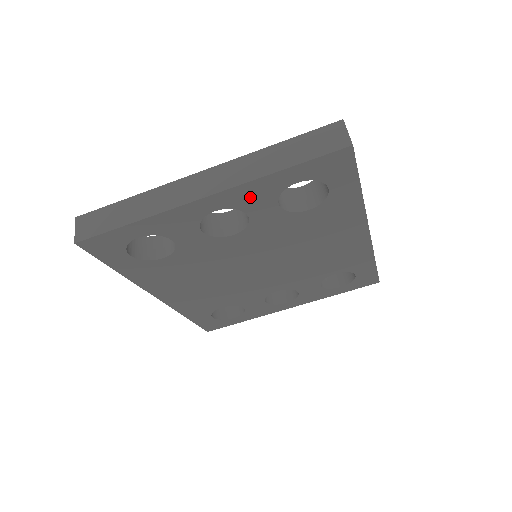
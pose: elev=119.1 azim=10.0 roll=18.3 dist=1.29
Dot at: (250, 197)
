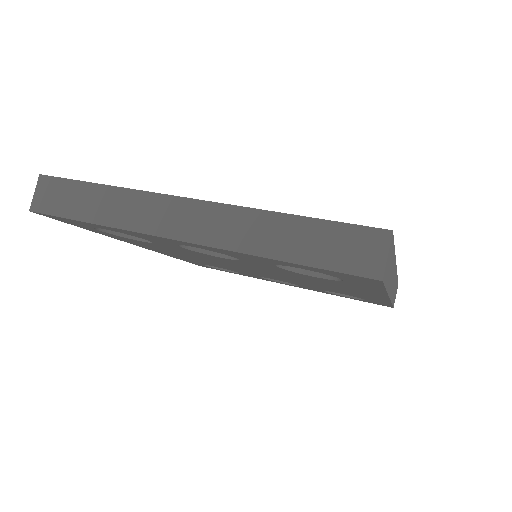
Dot at: (239, 255)
